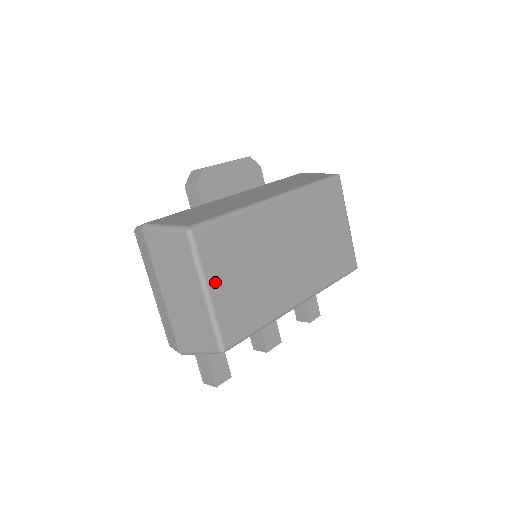
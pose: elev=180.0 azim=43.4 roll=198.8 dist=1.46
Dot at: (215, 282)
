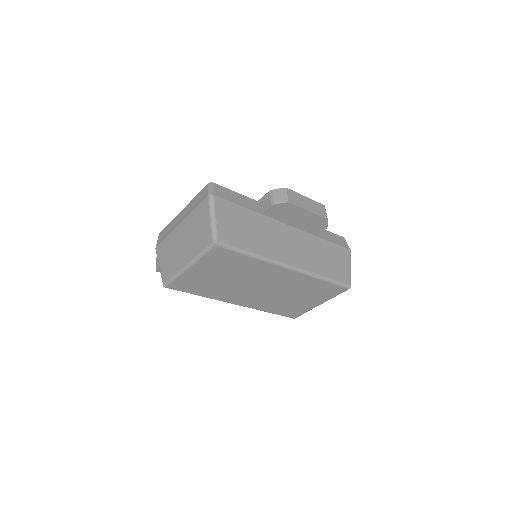
Dot at: (198, 267)
